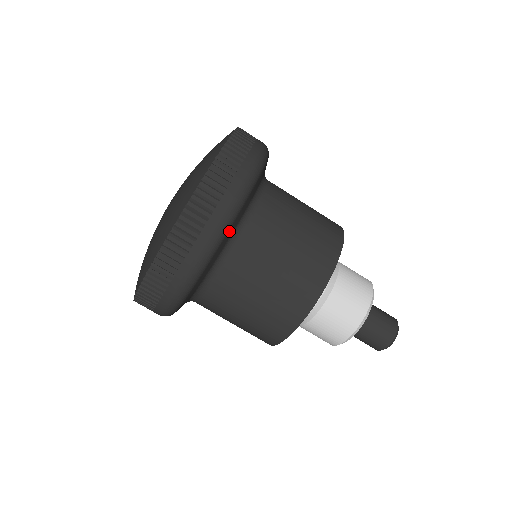
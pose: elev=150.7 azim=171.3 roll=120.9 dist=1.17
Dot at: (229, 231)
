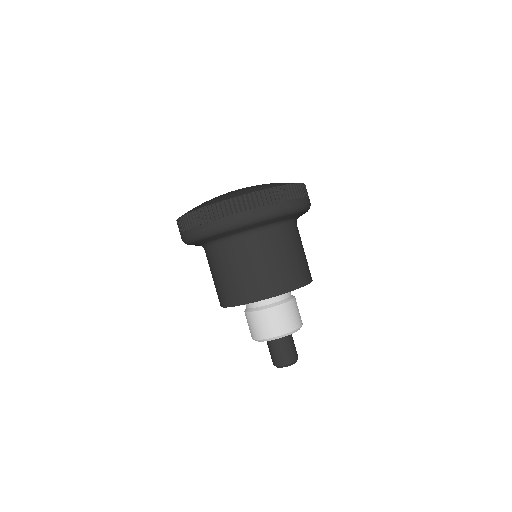
Dot at: (231, 231)
